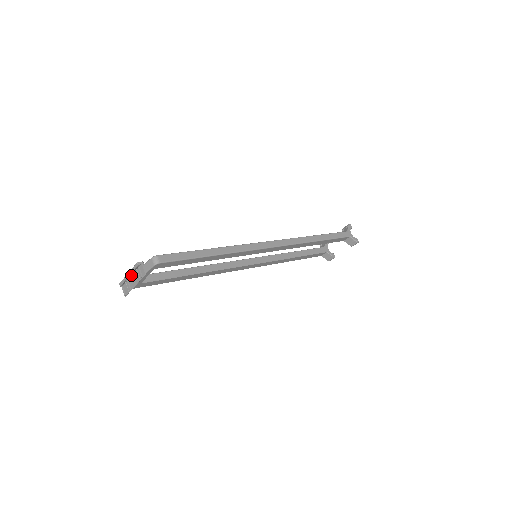
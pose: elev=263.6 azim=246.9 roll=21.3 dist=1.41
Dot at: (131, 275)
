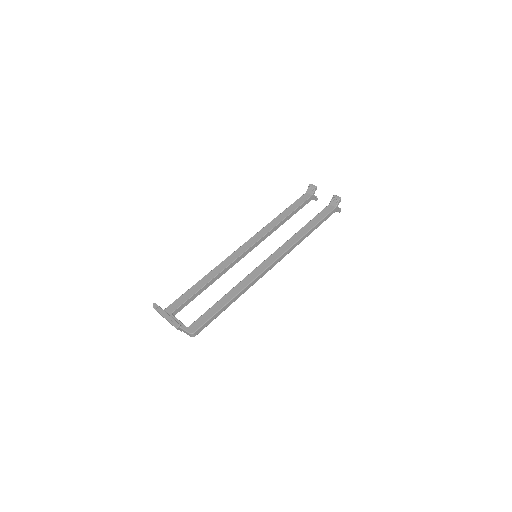
Dot at: (166, 316)
